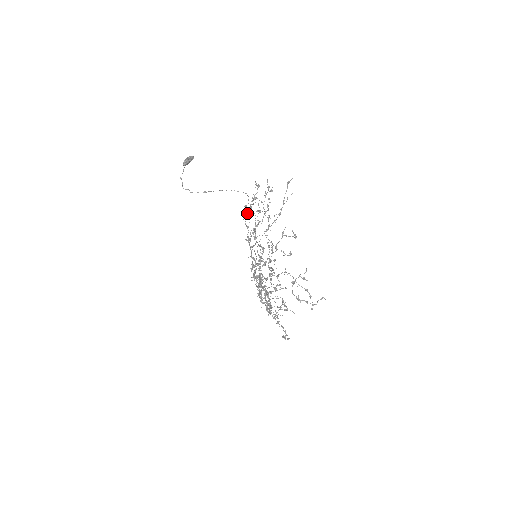
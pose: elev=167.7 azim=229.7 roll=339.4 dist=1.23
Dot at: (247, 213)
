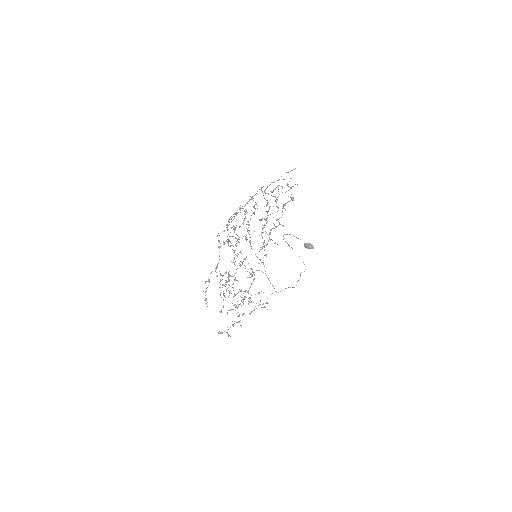
Dot at: (278, 225)
